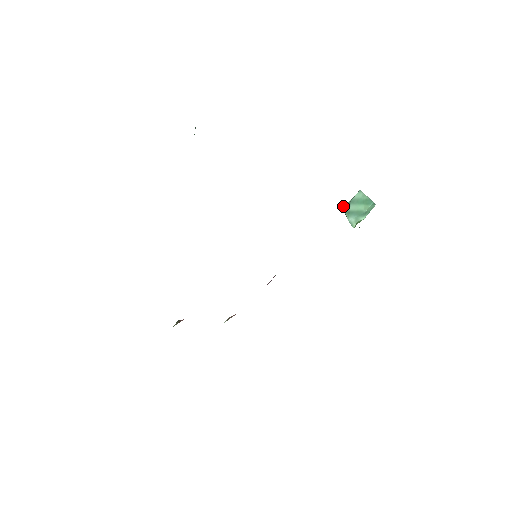
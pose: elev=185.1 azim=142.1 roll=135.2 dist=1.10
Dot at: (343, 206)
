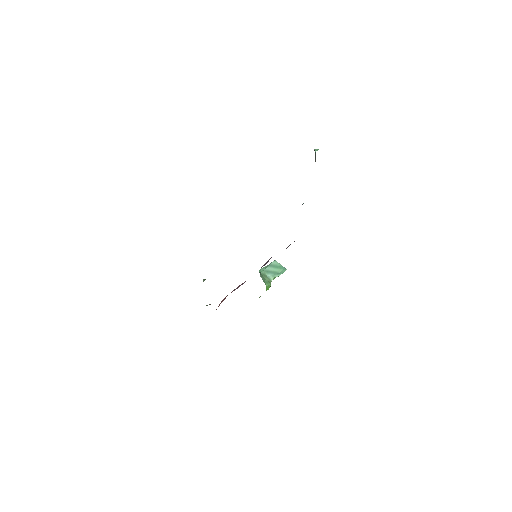
Dot at: (261, 268)
